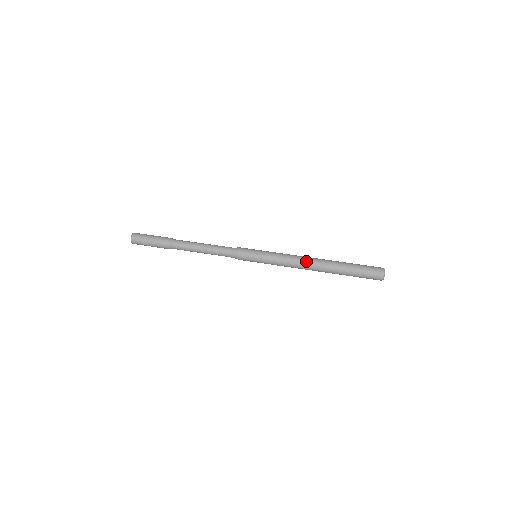
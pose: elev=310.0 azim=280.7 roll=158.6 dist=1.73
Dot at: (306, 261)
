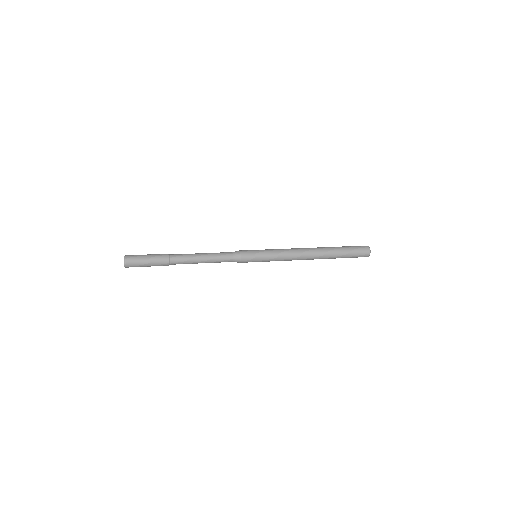
Dot at: (304, 251)
